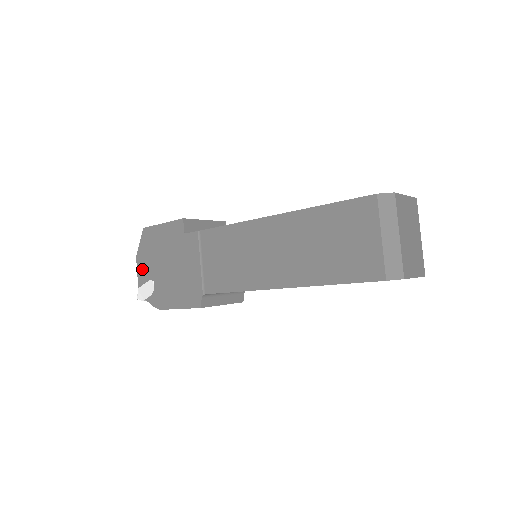
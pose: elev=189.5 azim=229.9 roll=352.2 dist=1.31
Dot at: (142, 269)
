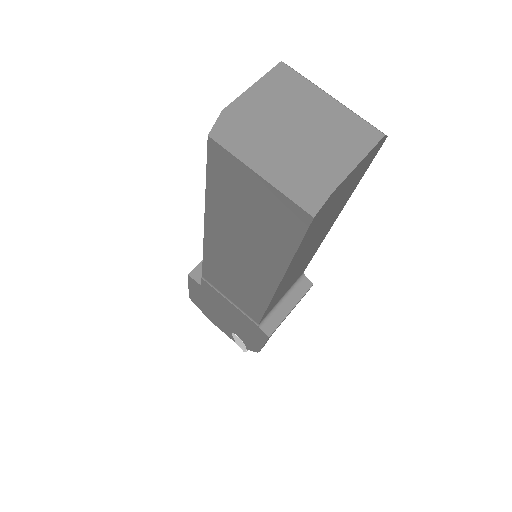
Dot at: (221, 328)
